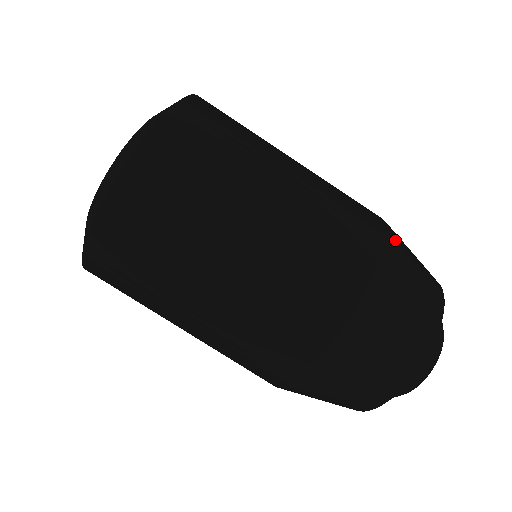
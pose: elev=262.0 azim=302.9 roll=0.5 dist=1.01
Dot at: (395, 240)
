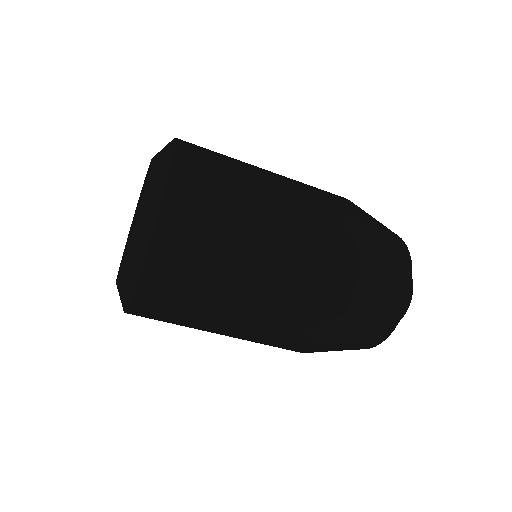
Dot at: (365, 217)
